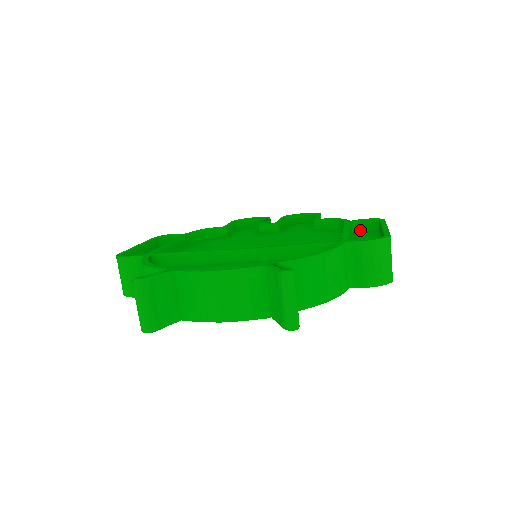
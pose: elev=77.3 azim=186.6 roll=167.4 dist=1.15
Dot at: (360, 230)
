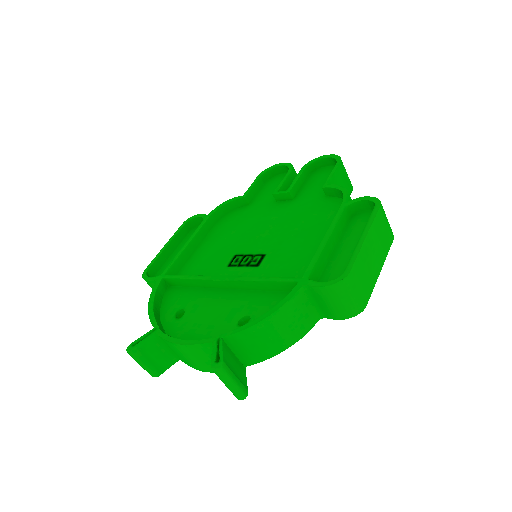
Dot at: (361, 210)
